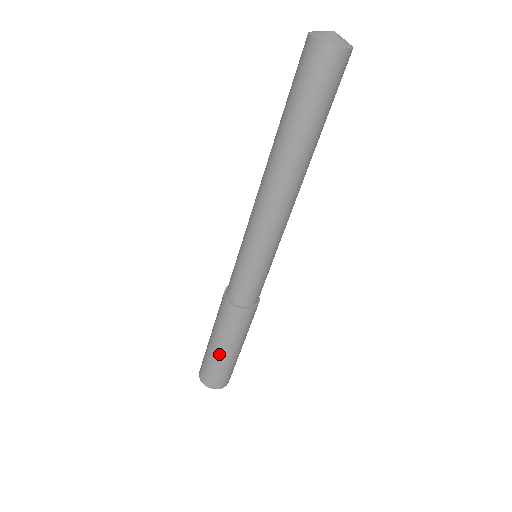
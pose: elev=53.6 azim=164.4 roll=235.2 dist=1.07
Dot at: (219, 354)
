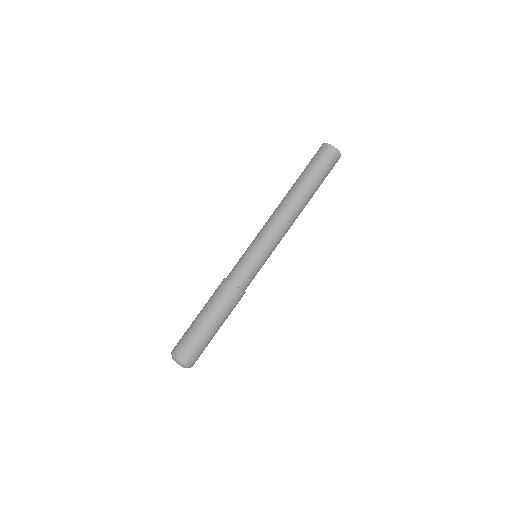
Dot at: (196, 320)
